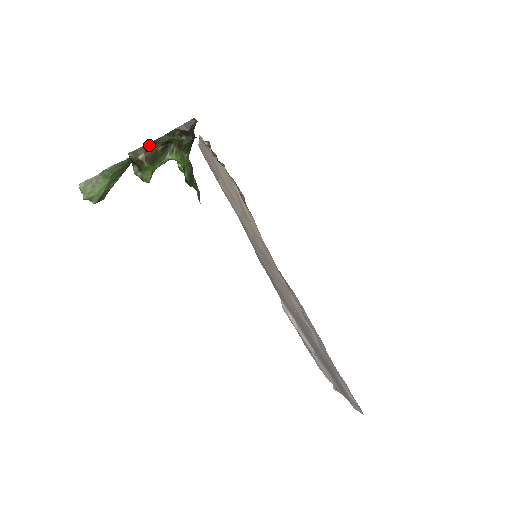
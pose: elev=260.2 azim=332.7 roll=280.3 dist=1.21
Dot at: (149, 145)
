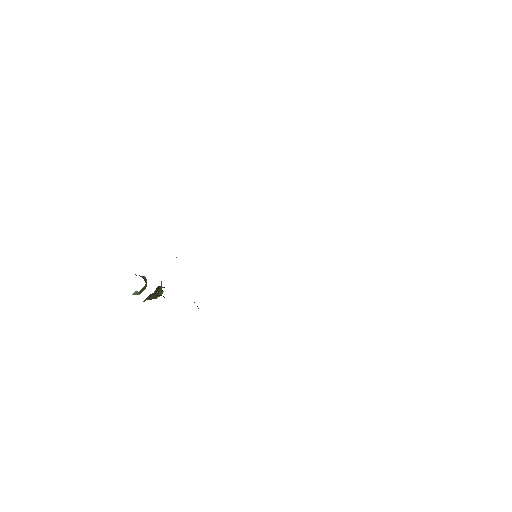
Dot at: (149, 296)
